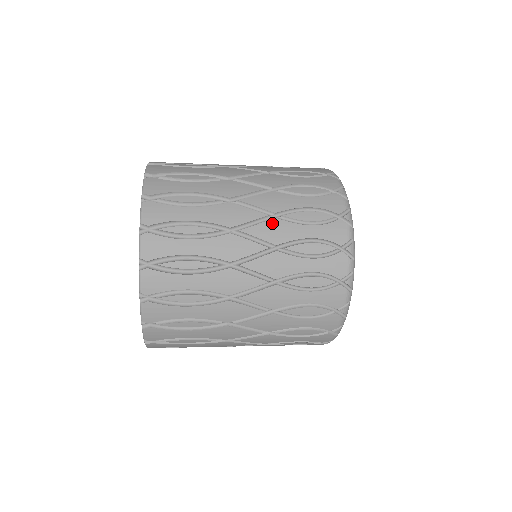
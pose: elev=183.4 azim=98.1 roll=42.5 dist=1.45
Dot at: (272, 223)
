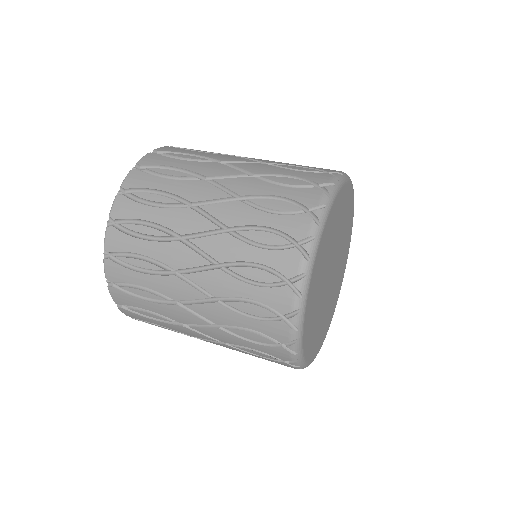
Dot at: (213, 306)
